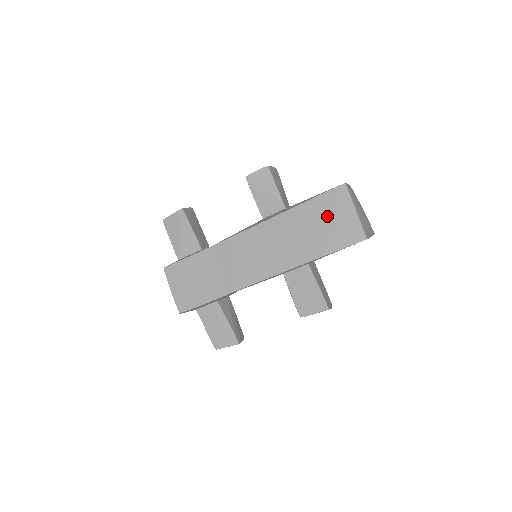
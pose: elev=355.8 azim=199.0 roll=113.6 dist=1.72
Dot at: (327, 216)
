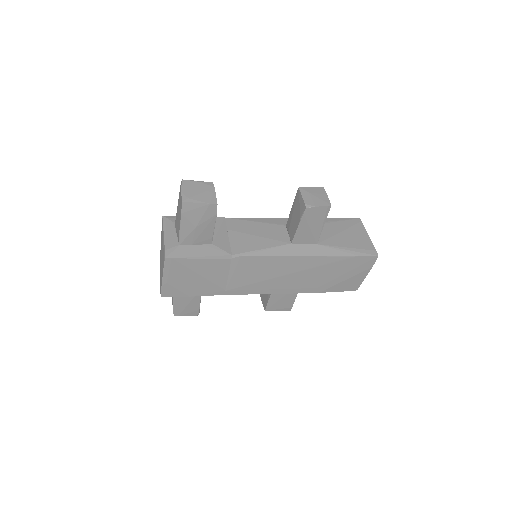
Dot at: (347, 271)
